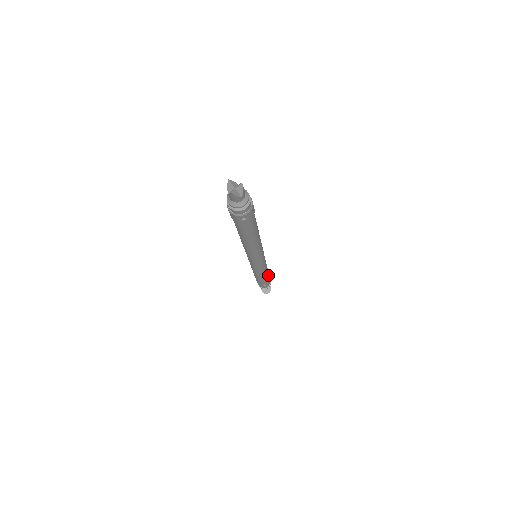
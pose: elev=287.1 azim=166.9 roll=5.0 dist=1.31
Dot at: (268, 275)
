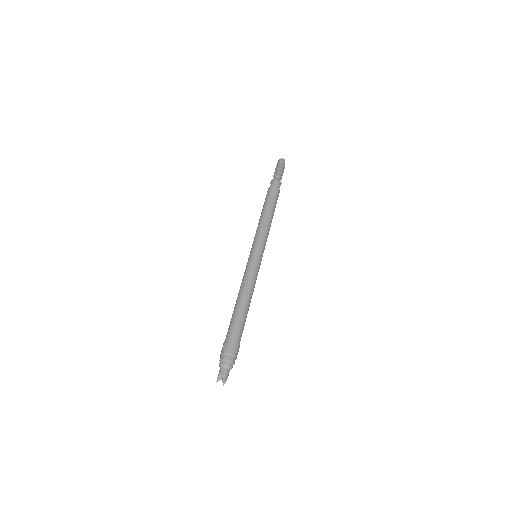
Dot at: (273, 209)
